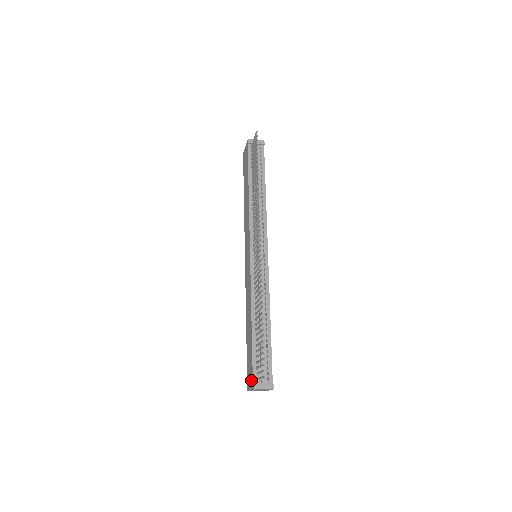
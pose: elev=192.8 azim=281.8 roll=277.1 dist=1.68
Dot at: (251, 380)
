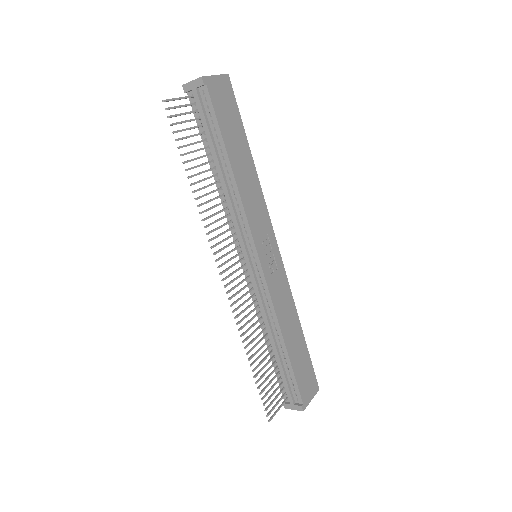
Dot at: occluded
